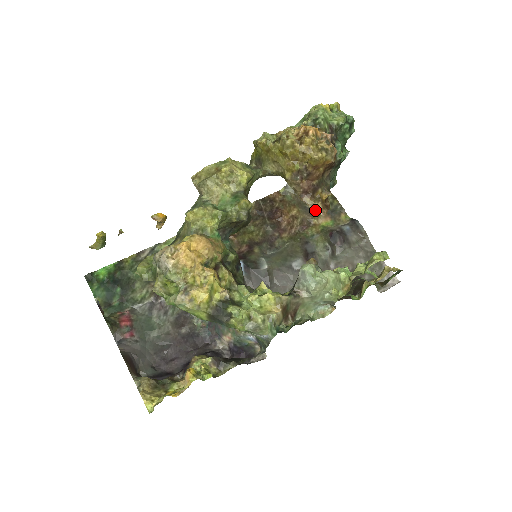
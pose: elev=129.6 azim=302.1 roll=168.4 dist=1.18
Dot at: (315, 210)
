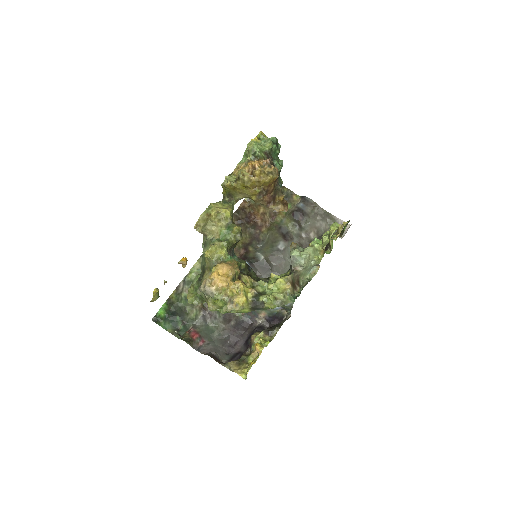
Dot at: (280, 211)
